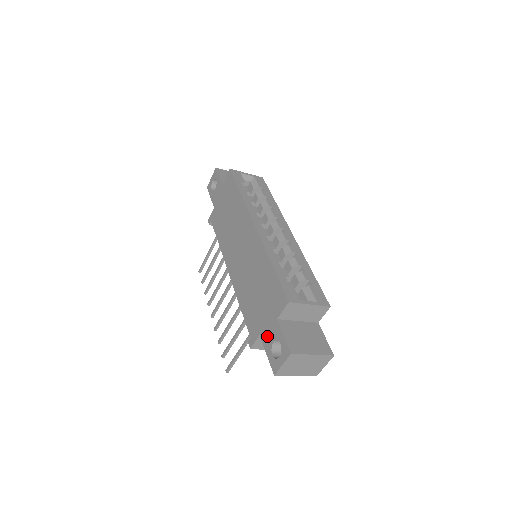
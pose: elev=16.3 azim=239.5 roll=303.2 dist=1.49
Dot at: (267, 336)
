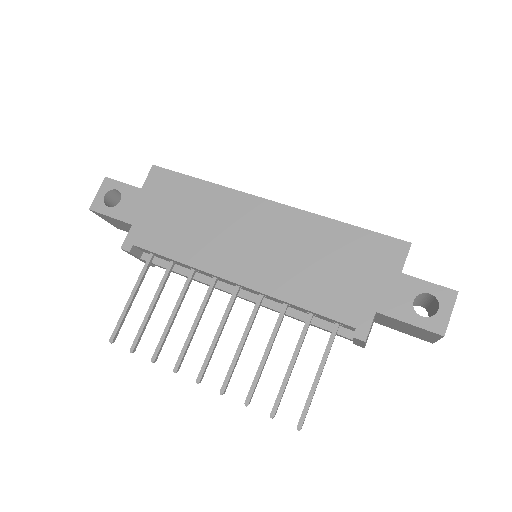
Dot at: (395, 302)
